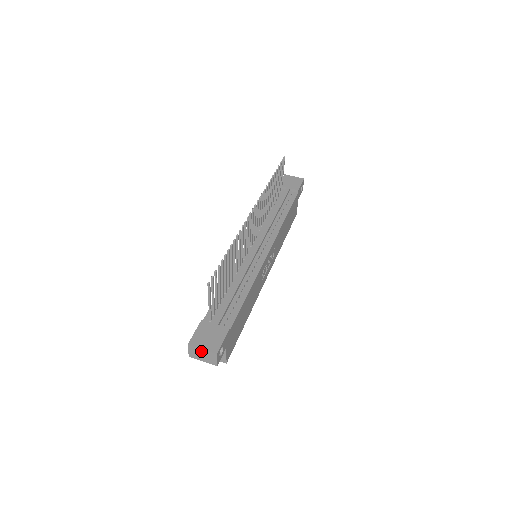
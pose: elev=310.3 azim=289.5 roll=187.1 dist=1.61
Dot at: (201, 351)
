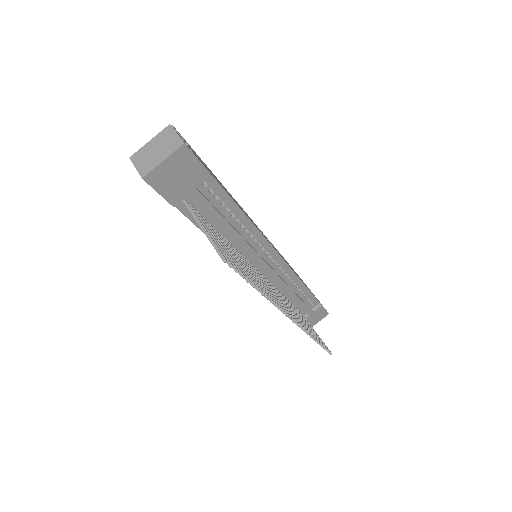
Dot at: occluded
